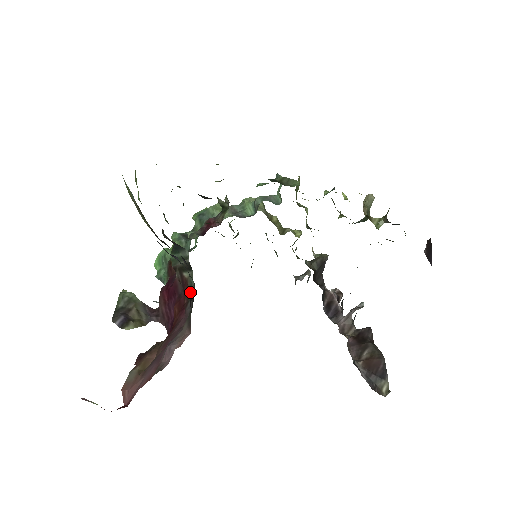
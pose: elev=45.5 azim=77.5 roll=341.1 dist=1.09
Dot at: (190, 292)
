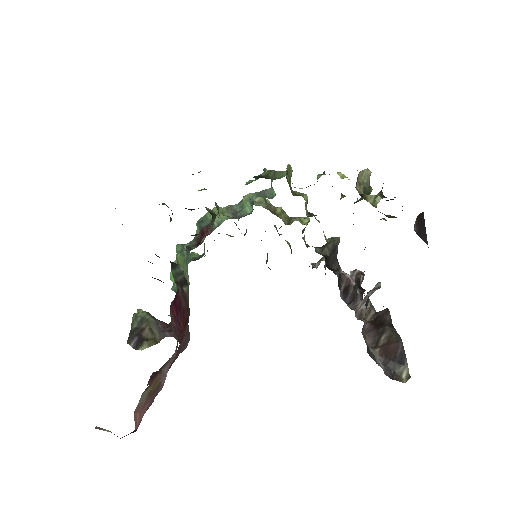
Dot at: (188, 307)
